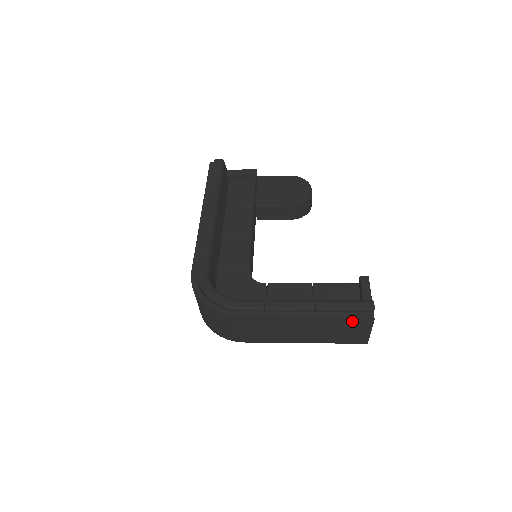
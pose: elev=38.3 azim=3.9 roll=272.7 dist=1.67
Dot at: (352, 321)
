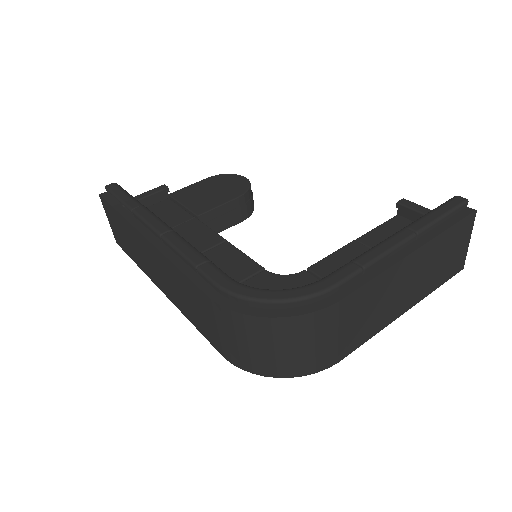
Dot at: (457, 229)
